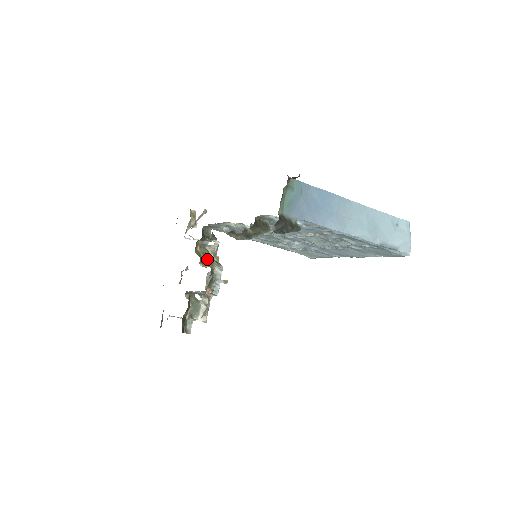
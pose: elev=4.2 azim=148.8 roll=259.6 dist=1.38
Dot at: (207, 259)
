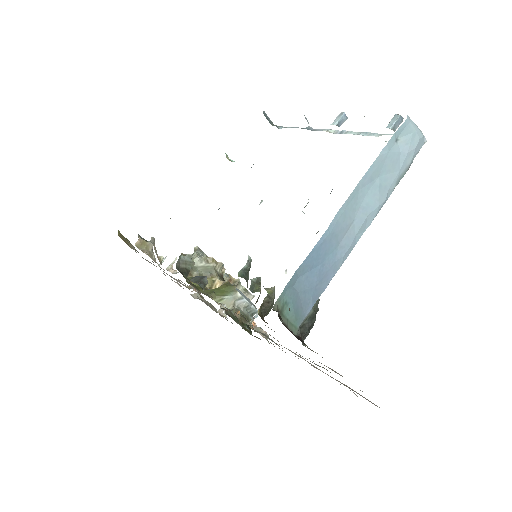
Dot at: occluded
